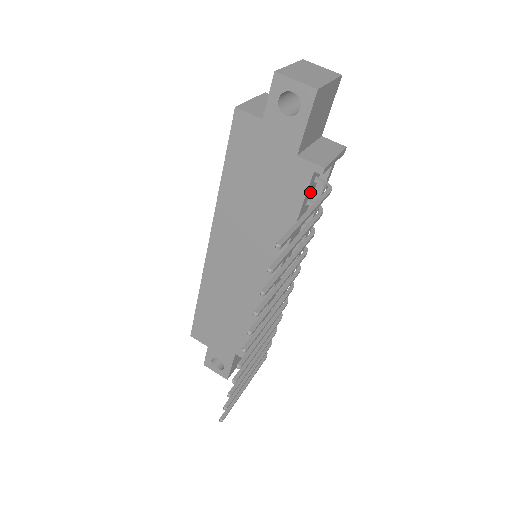
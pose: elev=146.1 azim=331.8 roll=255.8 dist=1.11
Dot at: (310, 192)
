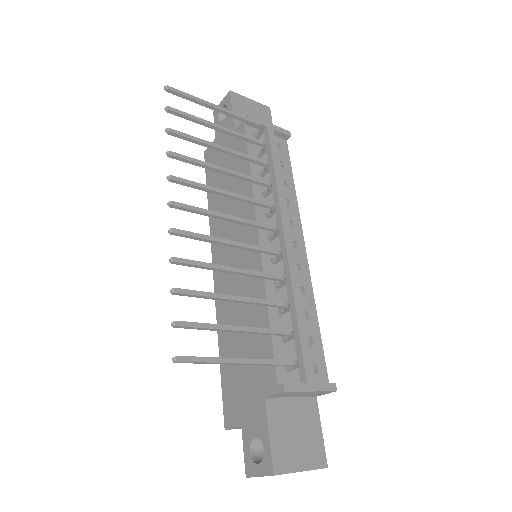
Dot at: (257, 148)
